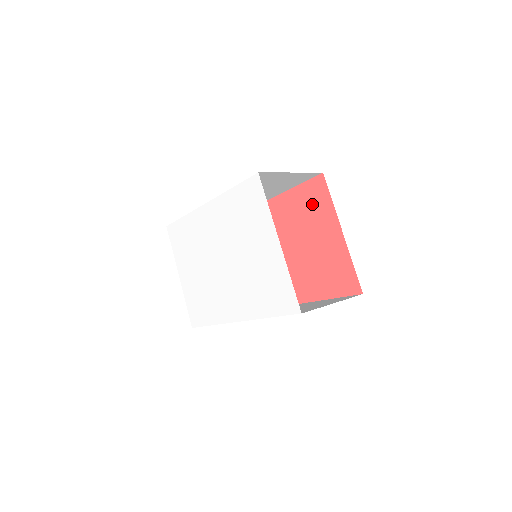
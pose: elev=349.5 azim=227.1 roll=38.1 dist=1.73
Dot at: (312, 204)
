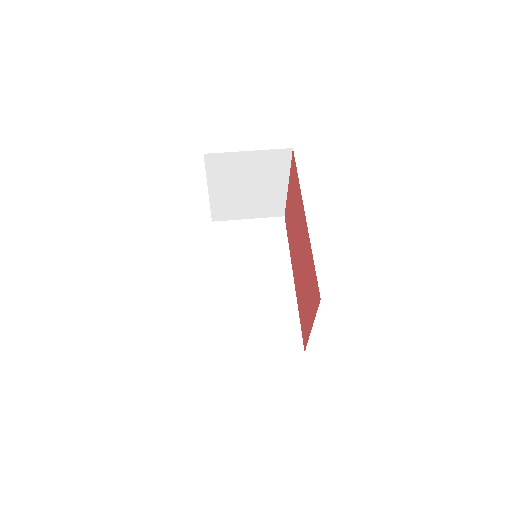
Dot at: (312, 286)
